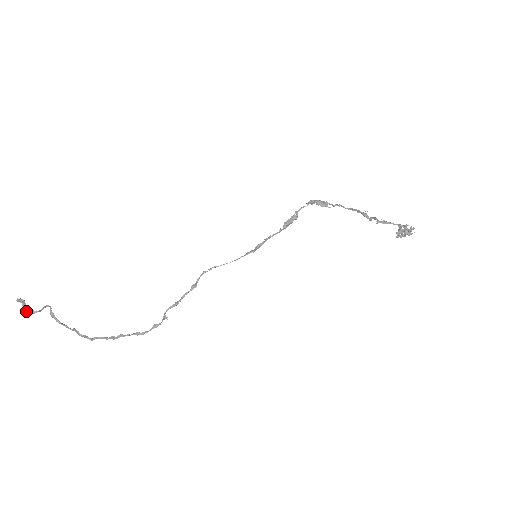
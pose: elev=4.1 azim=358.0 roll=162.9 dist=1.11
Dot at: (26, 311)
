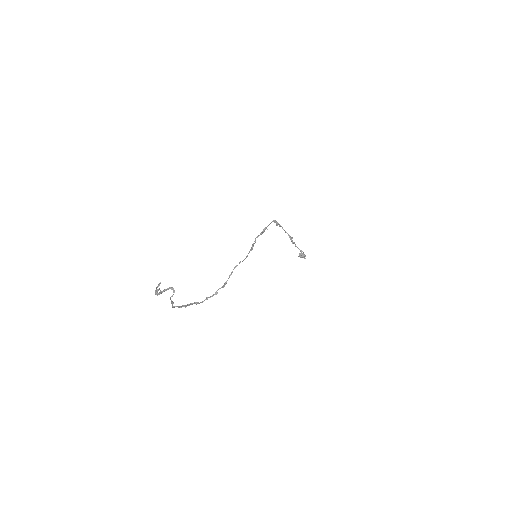
Dot at: occluded
